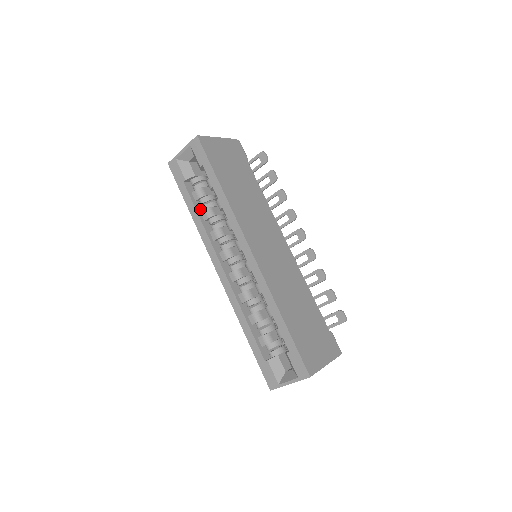
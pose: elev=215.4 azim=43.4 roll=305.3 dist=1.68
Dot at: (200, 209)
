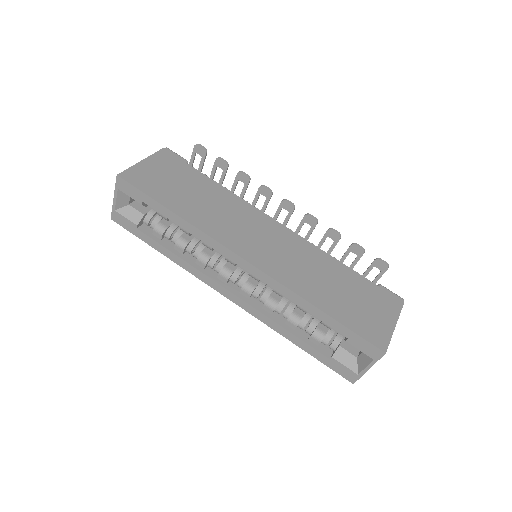
Dot at: (171, 245)
